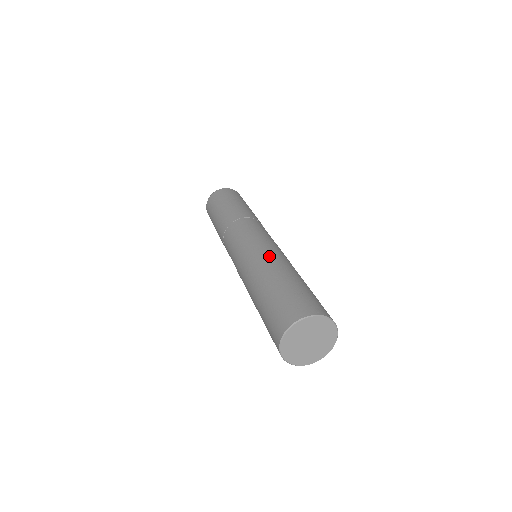
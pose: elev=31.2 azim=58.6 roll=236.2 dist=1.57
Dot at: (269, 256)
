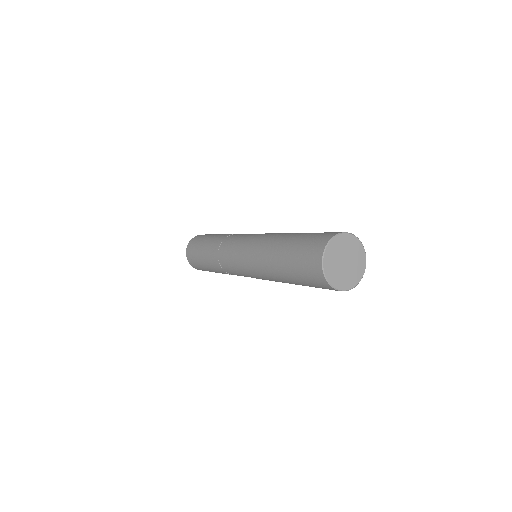
Dot at: (269, 236)
